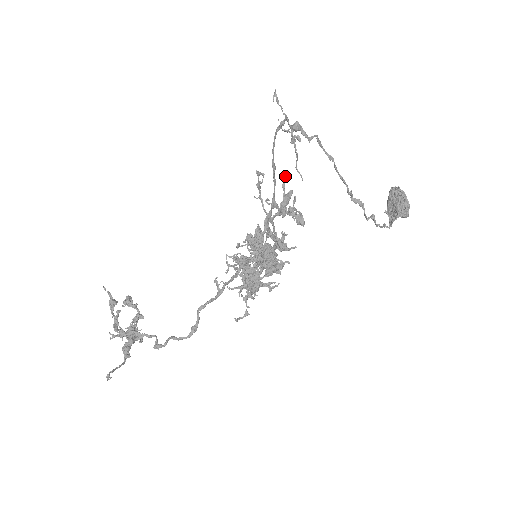
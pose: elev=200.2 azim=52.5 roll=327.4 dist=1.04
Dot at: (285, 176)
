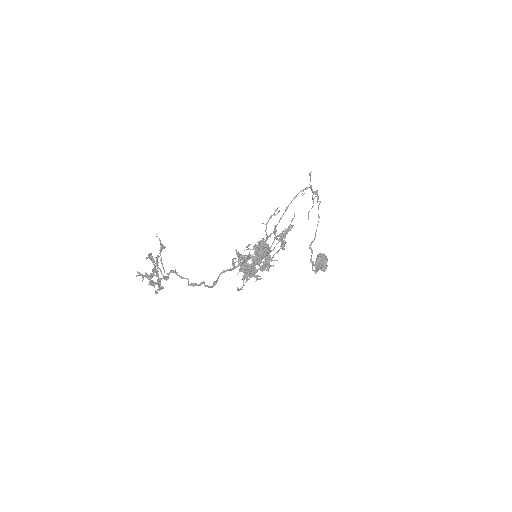
Dot at: occluded
